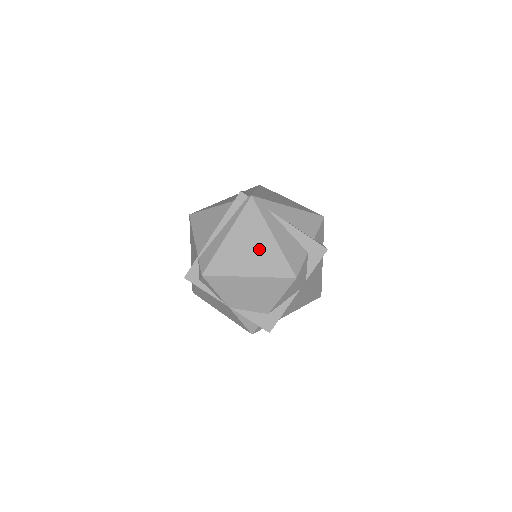
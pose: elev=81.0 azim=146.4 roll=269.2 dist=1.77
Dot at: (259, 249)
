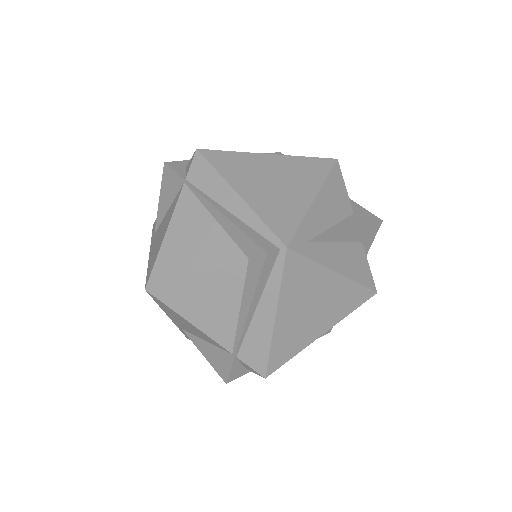
Dot at: (324, 300)
